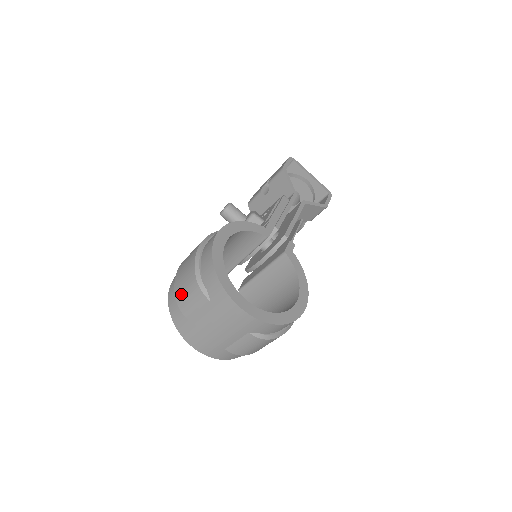
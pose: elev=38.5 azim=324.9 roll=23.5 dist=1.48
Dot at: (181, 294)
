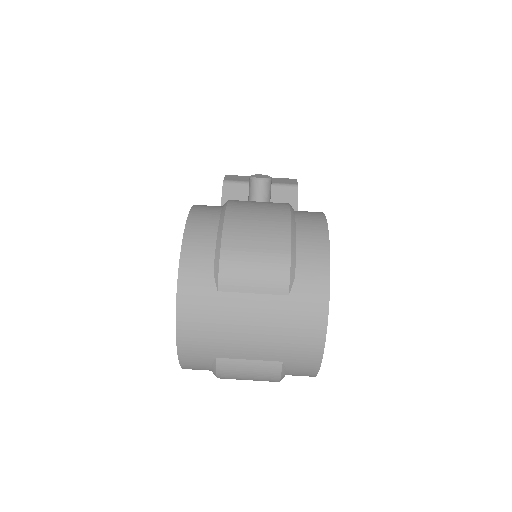
Dot at: (241, 250)
